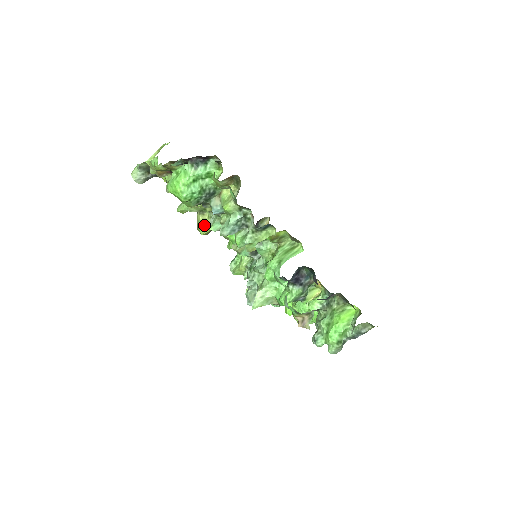
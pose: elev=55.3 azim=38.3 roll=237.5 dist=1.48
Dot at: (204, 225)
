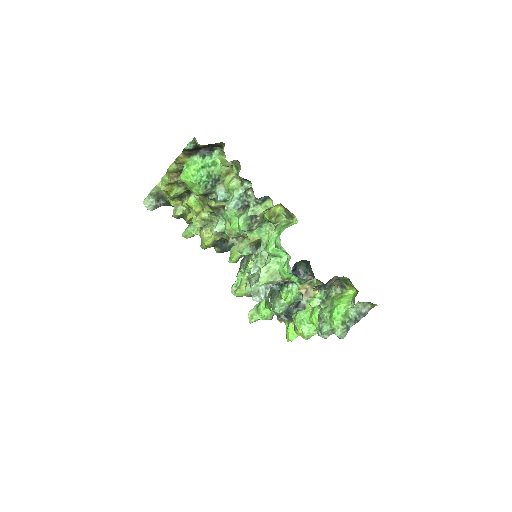
Dot at: (207, 237)
